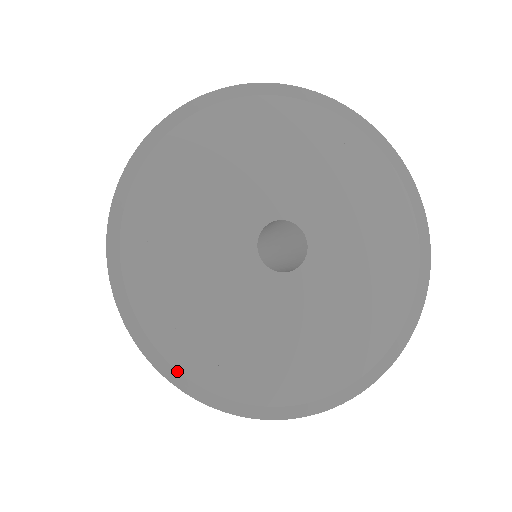
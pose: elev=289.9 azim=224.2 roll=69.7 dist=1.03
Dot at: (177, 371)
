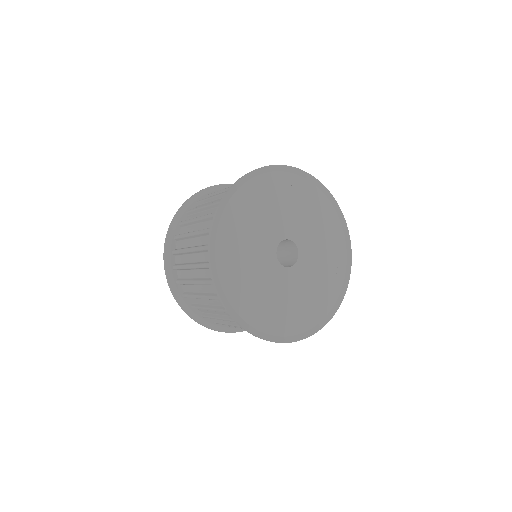
Dot at: (304, 333)
